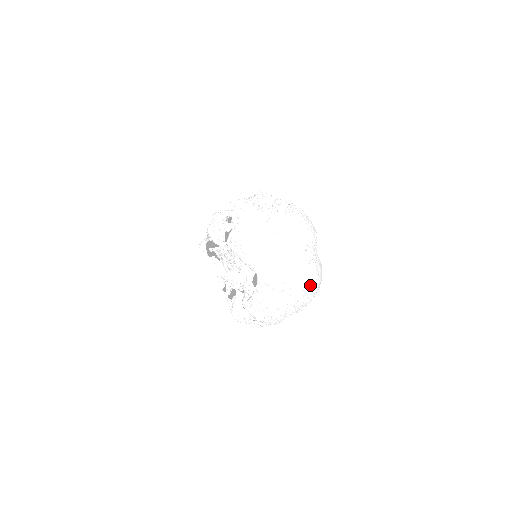
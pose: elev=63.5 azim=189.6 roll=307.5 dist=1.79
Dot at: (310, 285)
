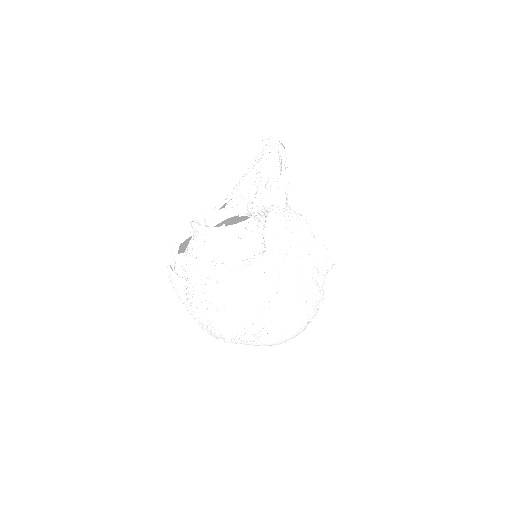
Dot at: occluded
